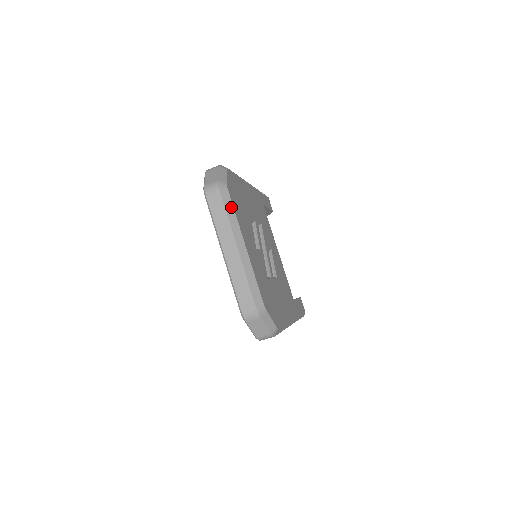
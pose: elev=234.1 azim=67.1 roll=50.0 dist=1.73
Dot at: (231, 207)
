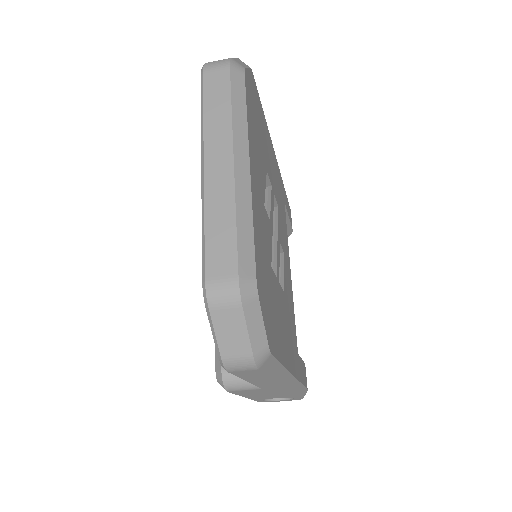
Dot at: (242, 99)
